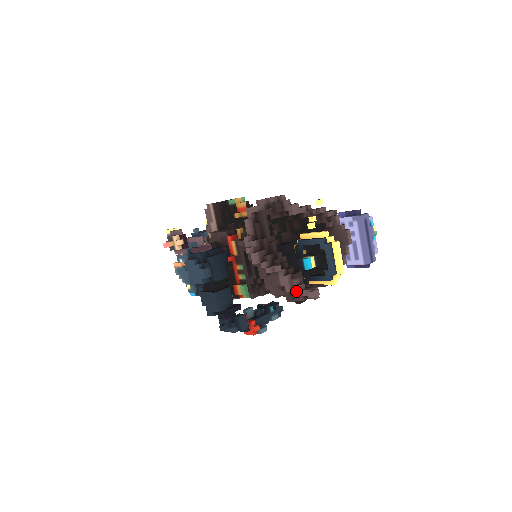
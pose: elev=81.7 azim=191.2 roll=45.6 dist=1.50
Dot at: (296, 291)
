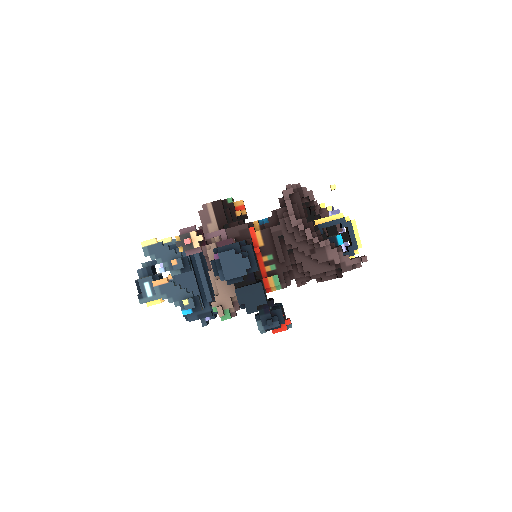
Dot at: (343, 263)
